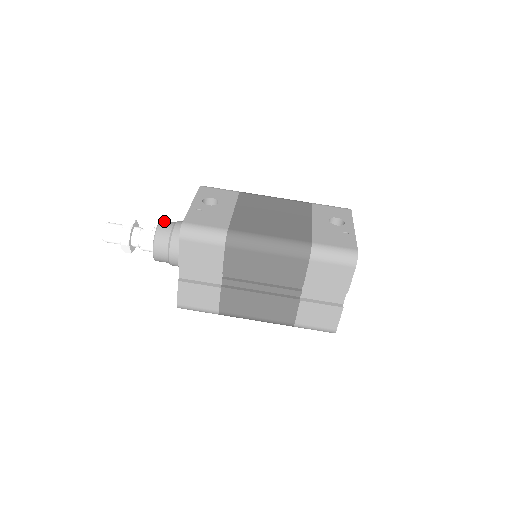
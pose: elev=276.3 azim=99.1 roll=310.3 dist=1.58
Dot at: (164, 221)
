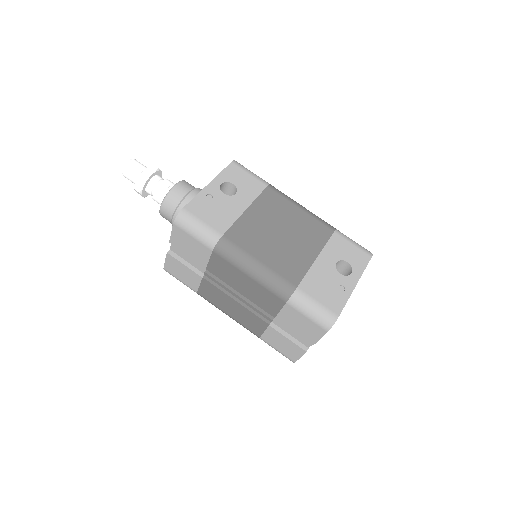
Dot at: (182, 183)
